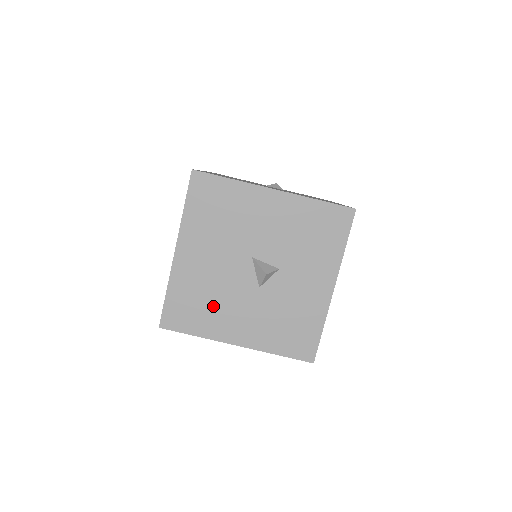
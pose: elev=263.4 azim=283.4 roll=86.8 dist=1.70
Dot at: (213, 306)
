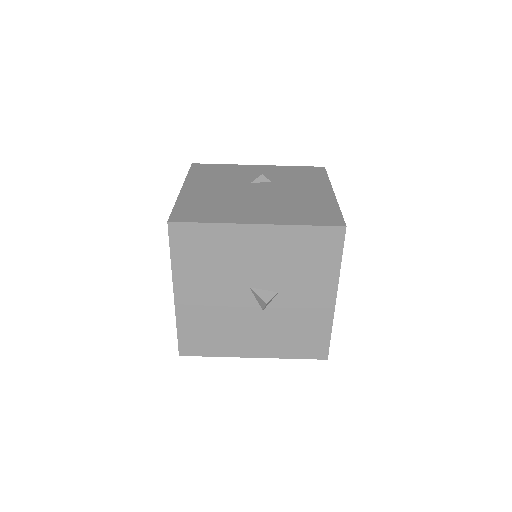
Dot at: (223, 332)
